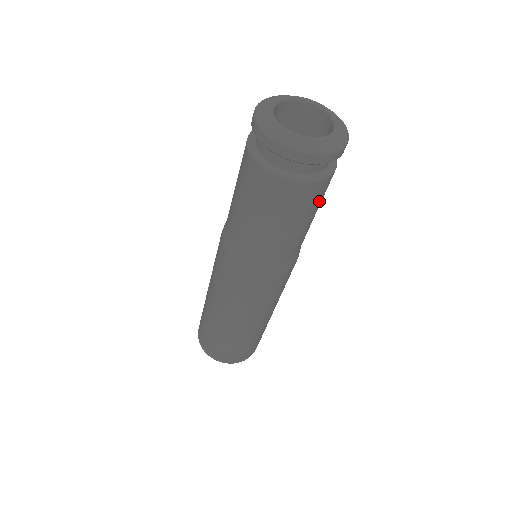
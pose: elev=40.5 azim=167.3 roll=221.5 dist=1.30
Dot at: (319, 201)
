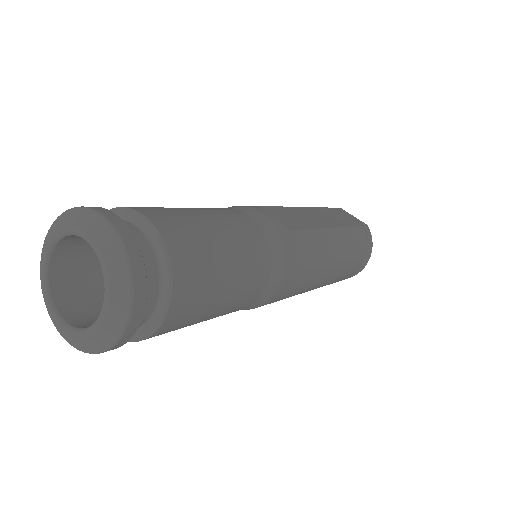
Dot at: (205, 295)
